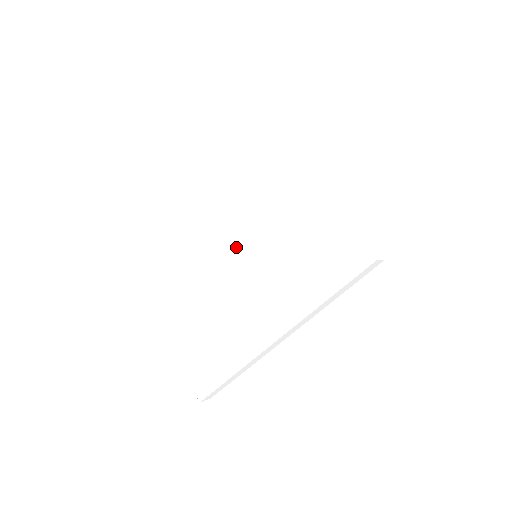
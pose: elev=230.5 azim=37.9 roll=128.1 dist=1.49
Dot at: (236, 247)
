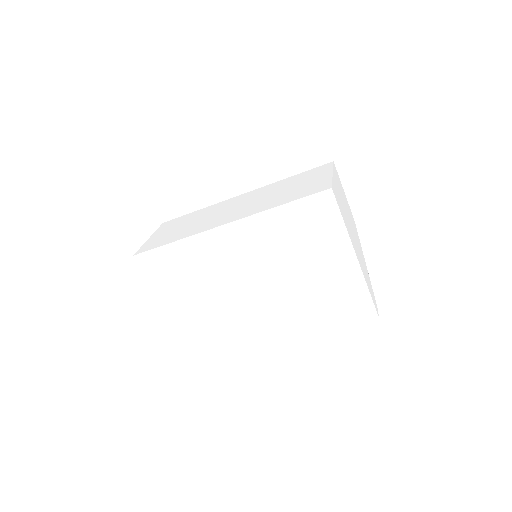
Dot at: (263, 273)
